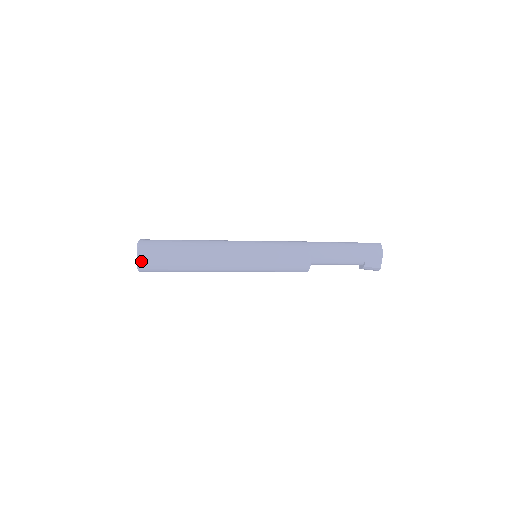
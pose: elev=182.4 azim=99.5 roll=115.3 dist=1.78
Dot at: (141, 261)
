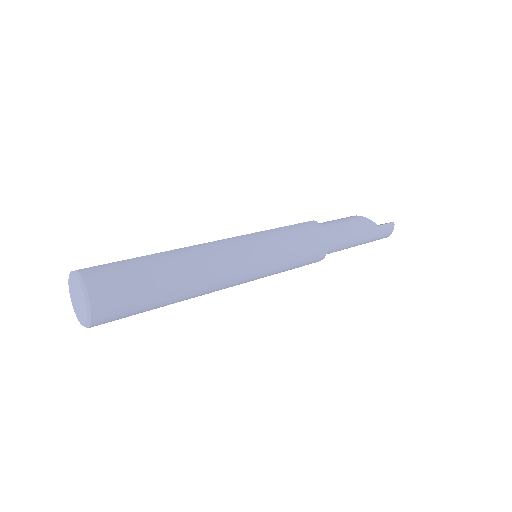
Dot at: (93, 326)
